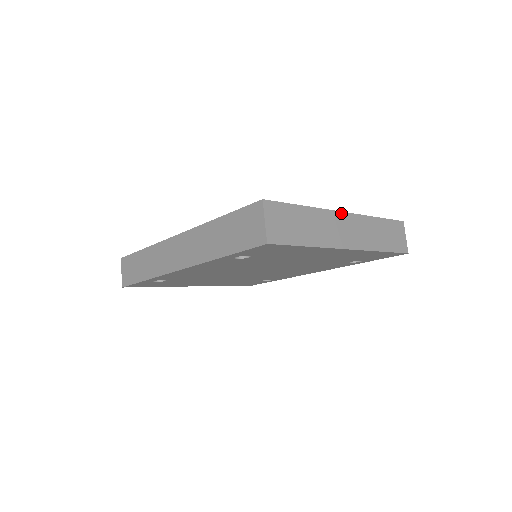
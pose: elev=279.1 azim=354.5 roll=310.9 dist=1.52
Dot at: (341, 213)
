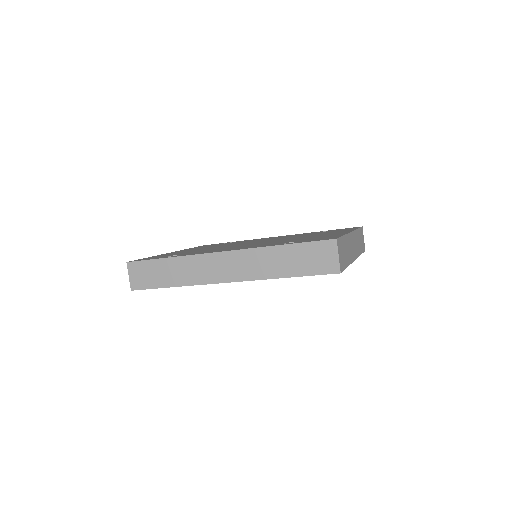
Dot at: (351, 233)
